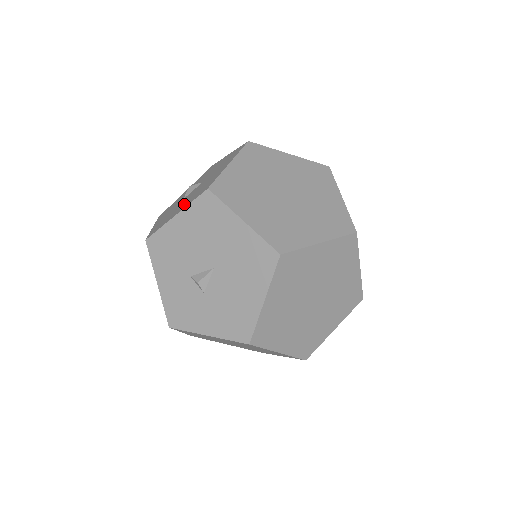
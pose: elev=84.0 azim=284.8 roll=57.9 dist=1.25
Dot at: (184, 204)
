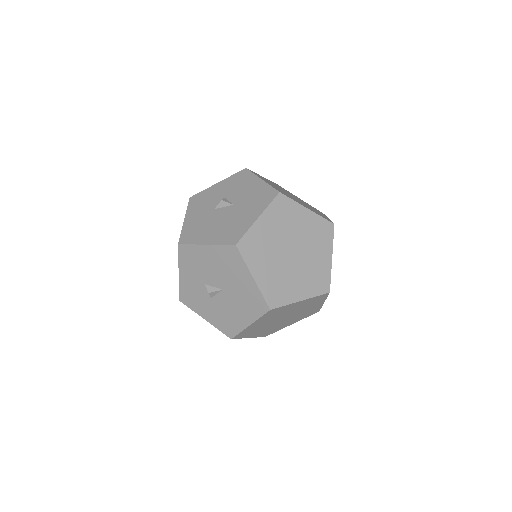
Dot at: (214, 233)
